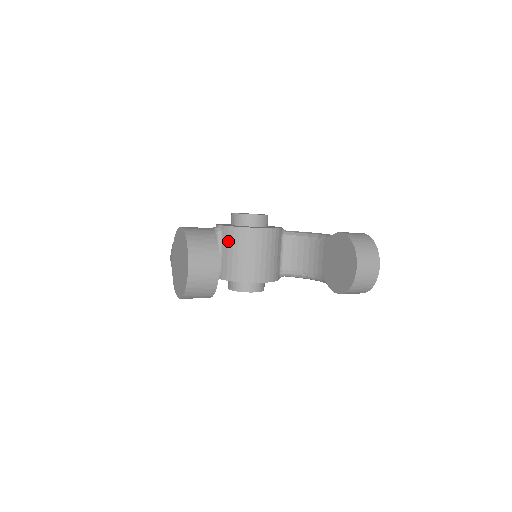
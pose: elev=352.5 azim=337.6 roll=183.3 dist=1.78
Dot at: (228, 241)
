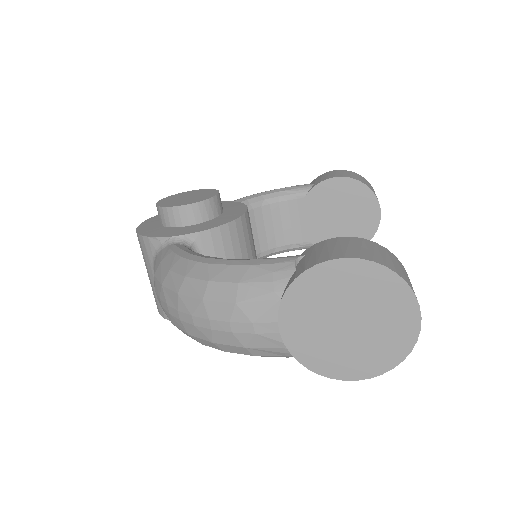
Dot at: (215, 254)
